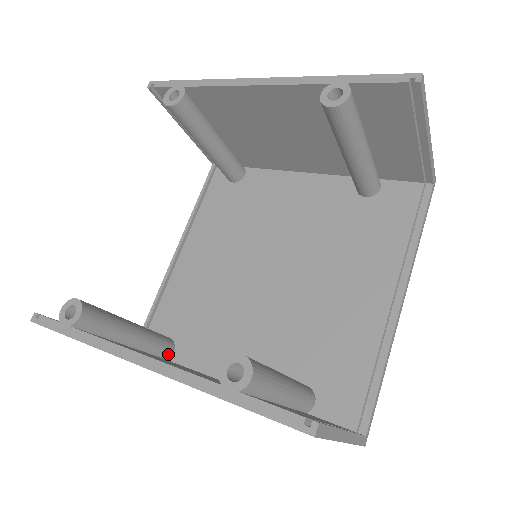
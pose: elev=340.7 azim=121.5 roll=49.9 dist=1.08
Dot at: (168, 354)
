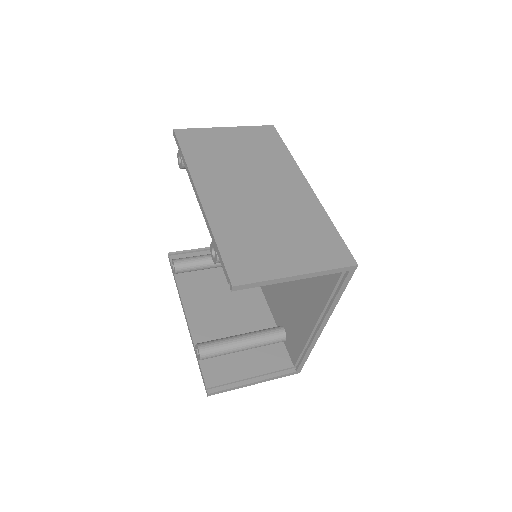
Dot at: occluded
